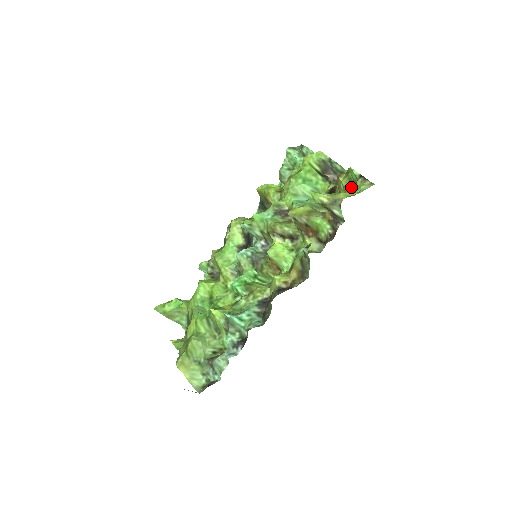
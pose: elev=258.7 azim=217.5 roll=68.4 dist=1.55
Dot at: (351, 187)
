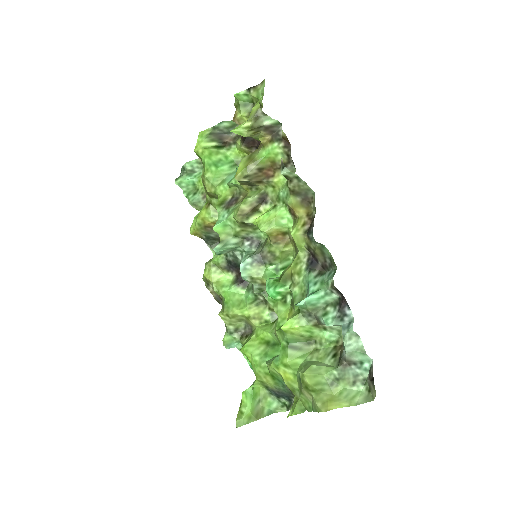
Dot at: occluded
